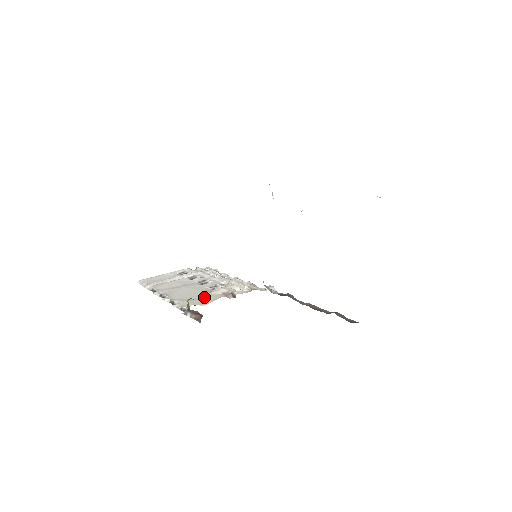
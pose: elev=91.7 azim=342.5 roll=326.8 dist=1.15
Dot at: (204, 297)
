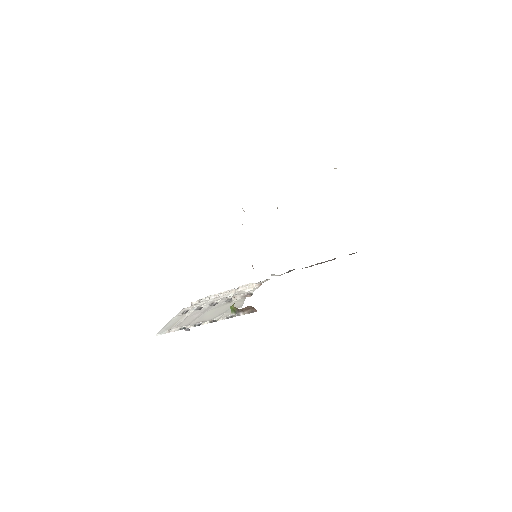
Dot at: occluded
